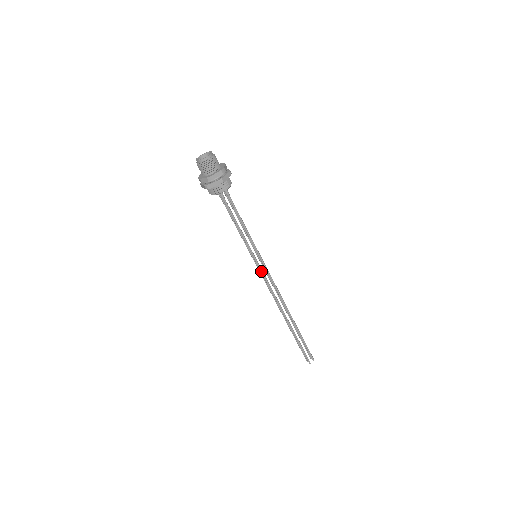
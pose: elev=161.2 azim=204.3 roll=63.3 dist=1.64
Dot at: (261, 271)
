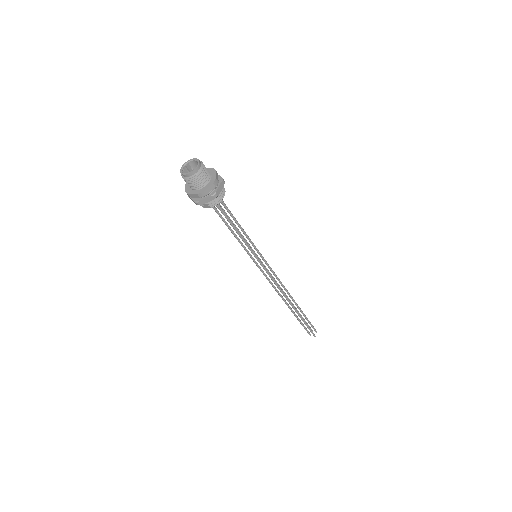
Dot at: (259, 268)
